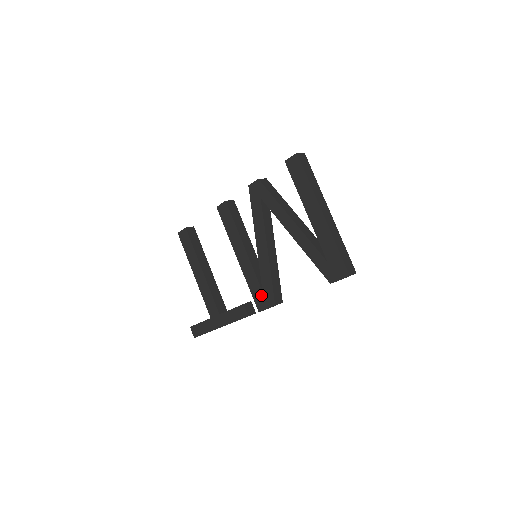
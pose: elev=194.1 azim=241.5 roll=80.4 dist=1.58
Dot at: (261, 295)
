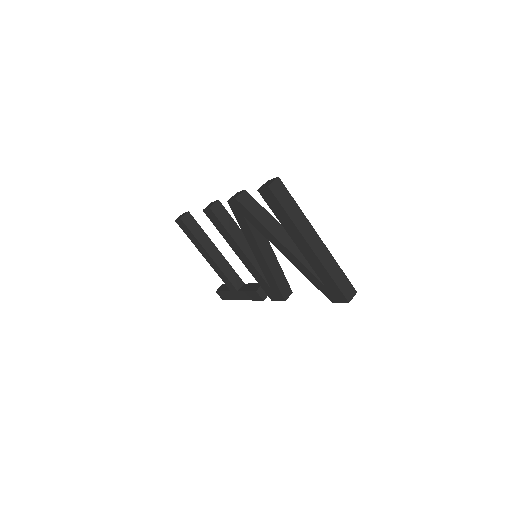
Dot at: (270, 290)
